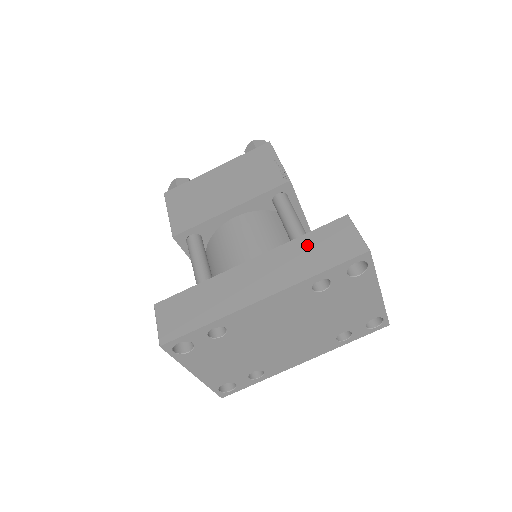
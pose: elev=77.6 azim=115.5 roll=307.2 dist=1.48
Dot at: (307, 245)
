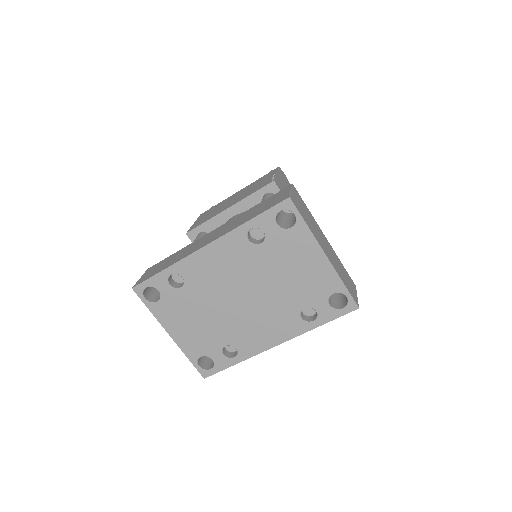
Dot at: (254, 209)
